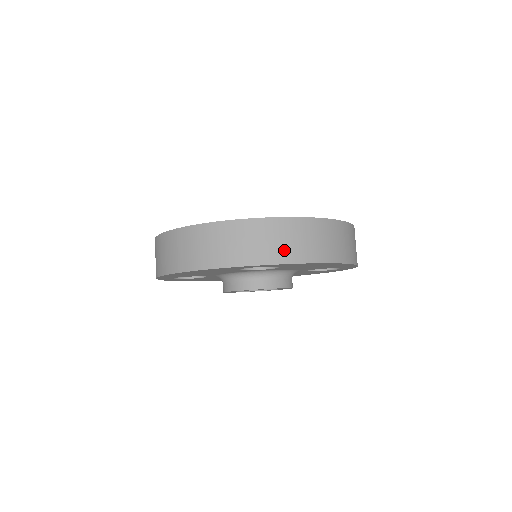
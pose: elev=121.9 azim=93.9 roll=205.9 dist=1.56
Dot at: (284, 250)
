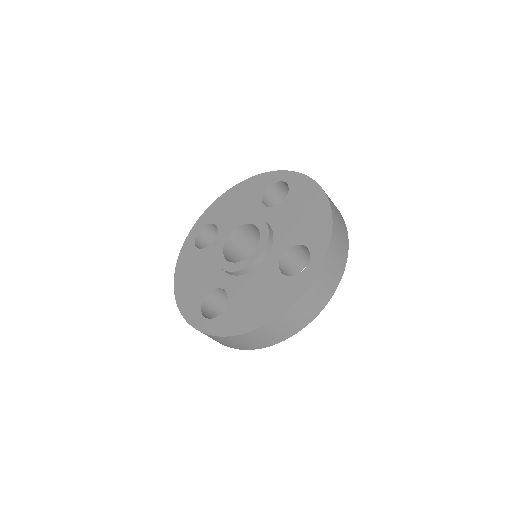
Dot at: (340, 263)
